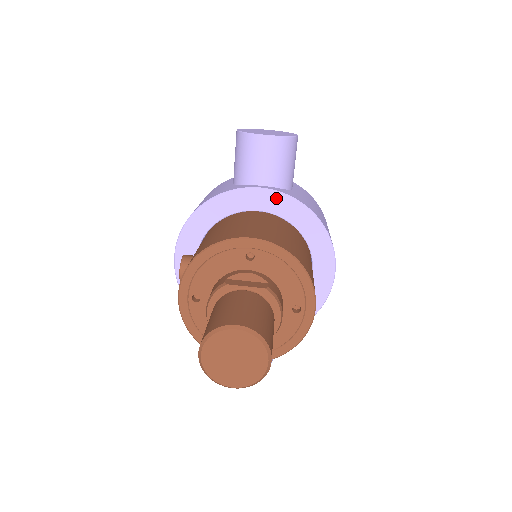
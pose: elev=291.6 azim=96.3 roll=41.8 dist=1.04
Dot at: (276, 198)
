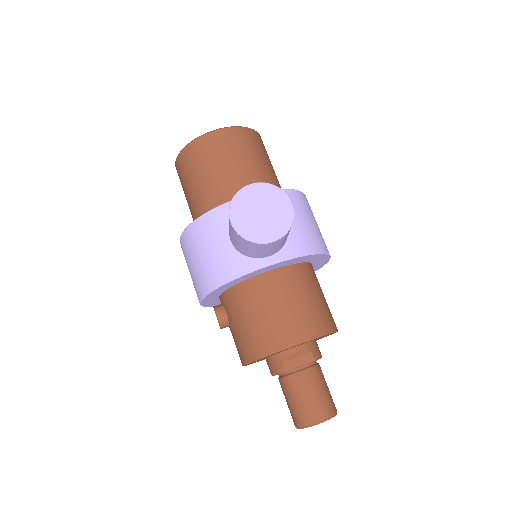
Dot at: (285, 262)
